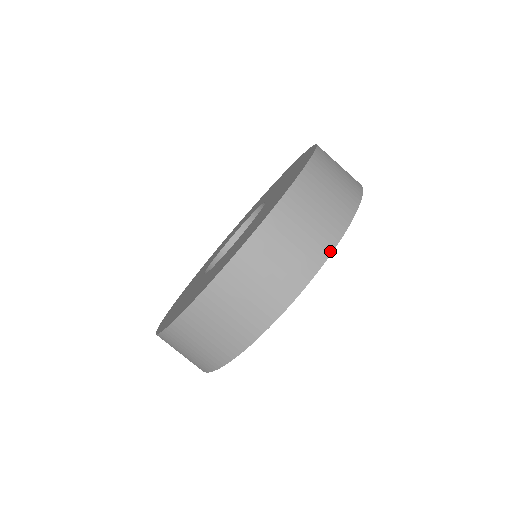
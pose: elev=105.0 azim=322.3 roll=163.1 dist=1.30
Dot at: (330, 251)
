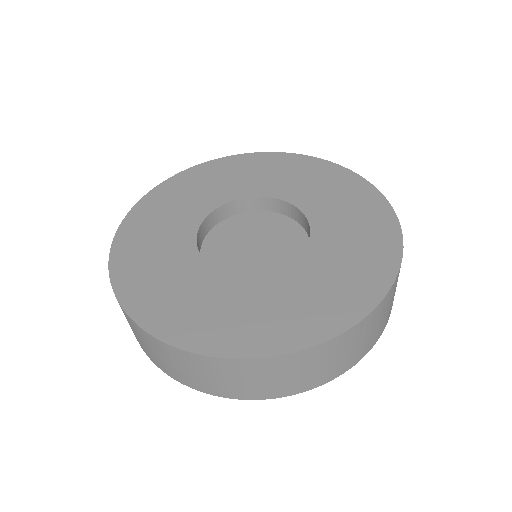
Dot at: (321, 384)
